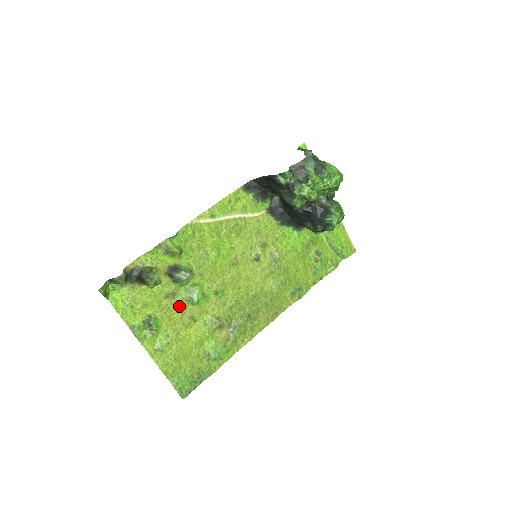
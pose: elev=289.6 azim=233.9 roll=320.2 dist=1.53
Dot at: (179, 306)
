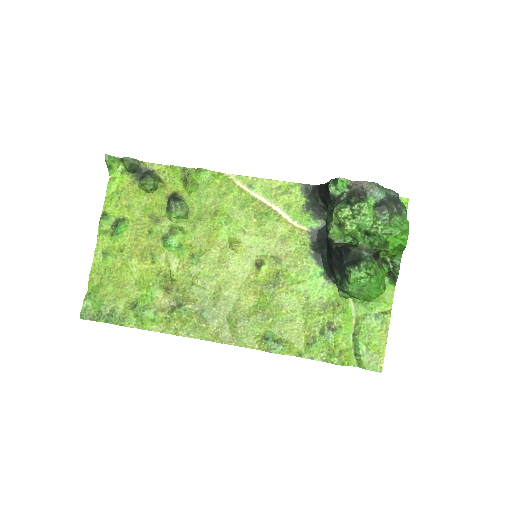
Dot at: (153, 235)
